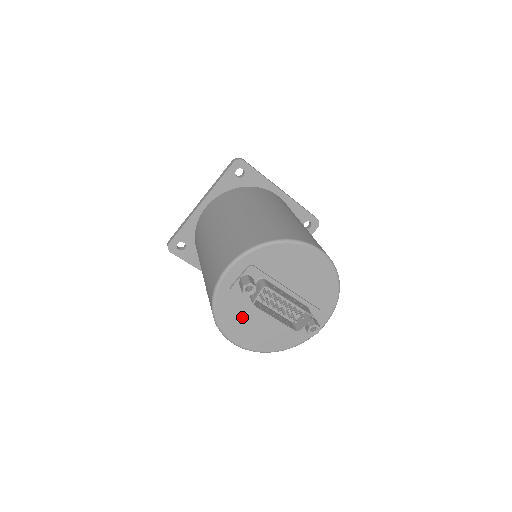
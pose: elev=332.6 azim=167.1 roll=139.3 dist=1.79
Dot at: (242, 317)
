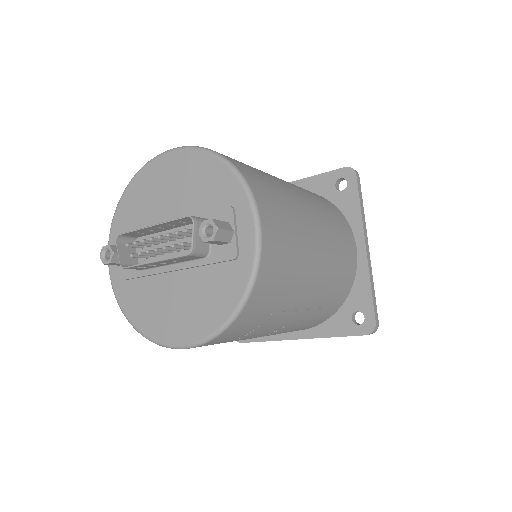
Dot at: (156, 302)
